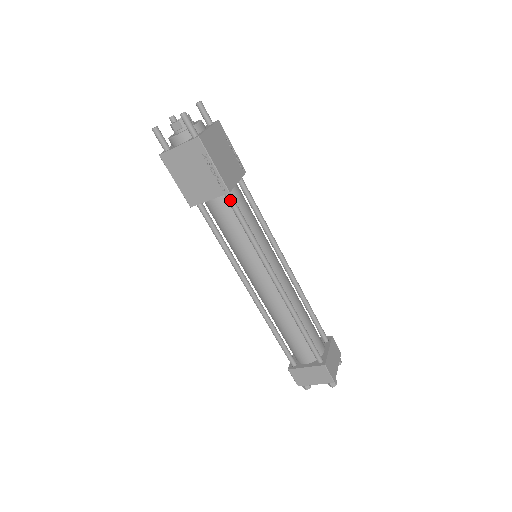
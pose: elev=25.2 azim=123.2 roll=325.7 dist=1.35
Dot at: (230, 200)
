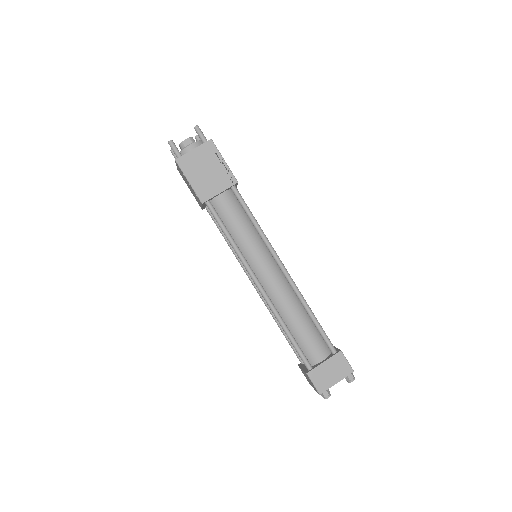
Dot at: (209, 209)
